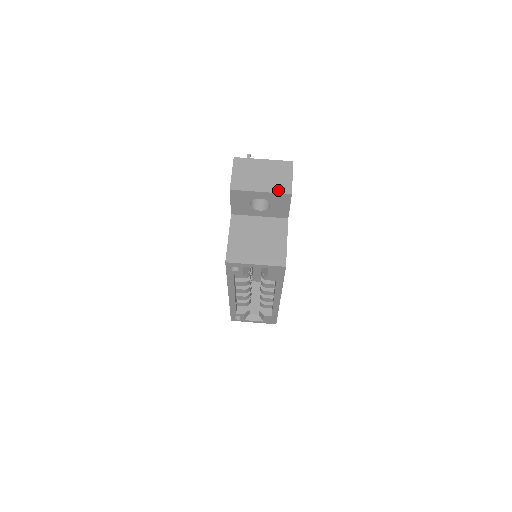
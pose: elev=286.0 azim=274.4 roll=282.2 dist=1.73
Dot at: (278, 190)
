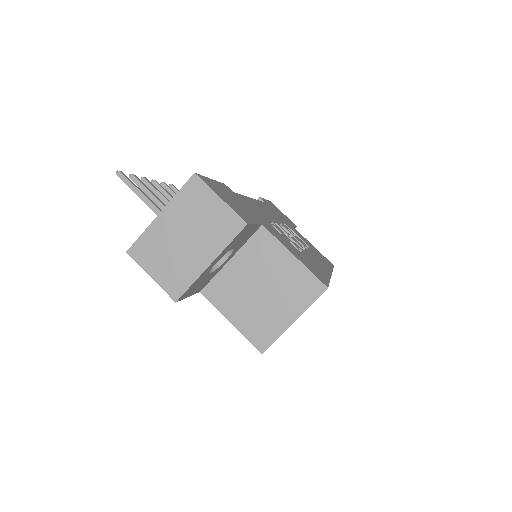
Dot at: (226, 238)
